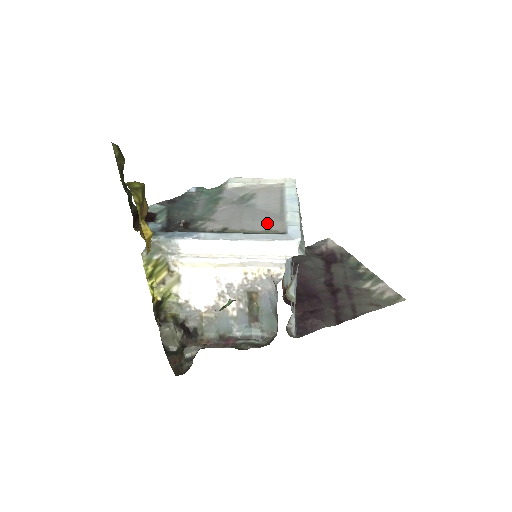
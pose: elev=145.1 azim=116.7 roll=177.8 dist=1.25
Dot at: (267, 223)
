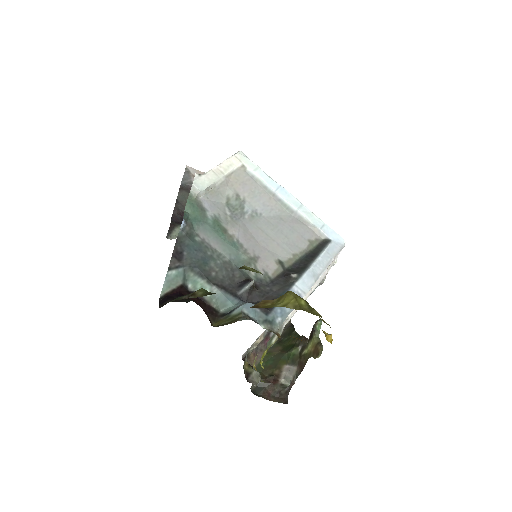
Dot at: (300, 234)
